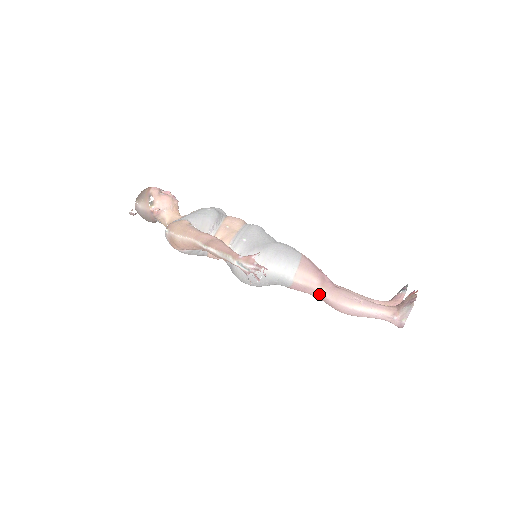
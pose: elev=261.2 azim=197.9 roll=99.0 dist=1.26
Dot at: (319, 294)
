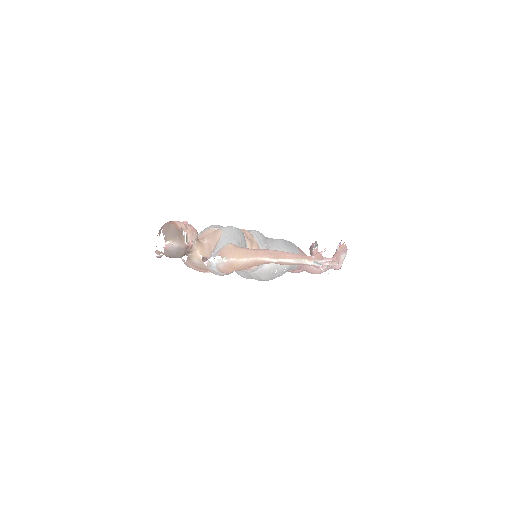
Dot at: (308, 267)
